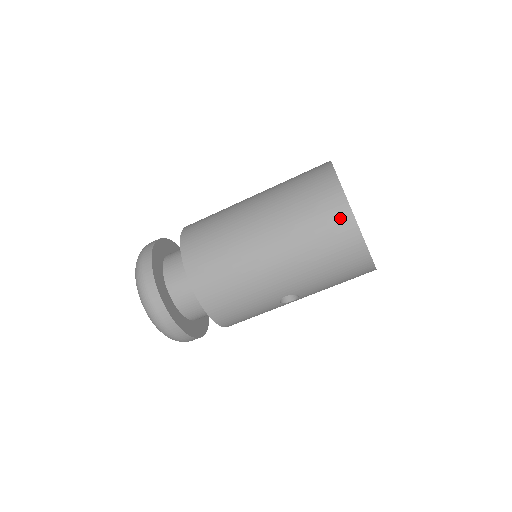
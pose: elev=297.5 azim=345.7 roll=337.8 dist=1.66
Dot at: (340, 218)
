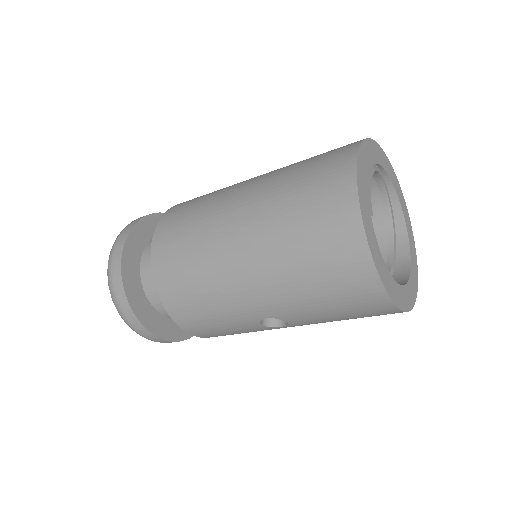
Dot at: (342, 223)
